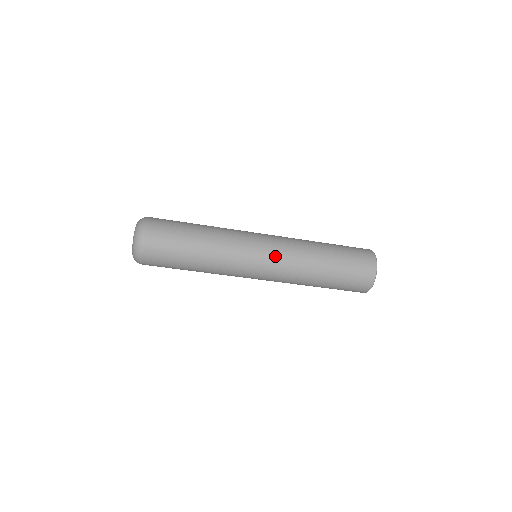
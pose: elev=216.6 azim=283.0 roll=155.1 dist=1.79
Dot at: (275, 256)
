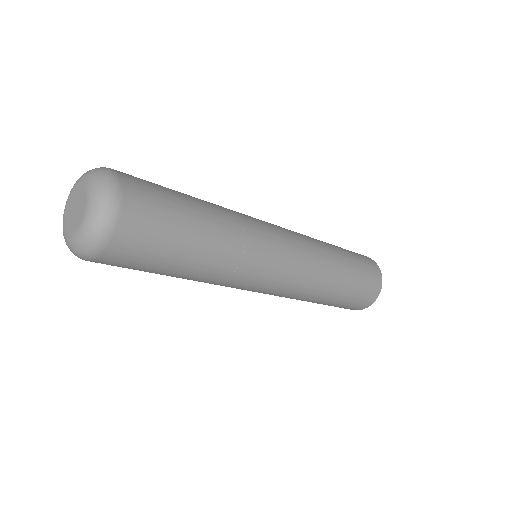
Dot at: (294, 239)
